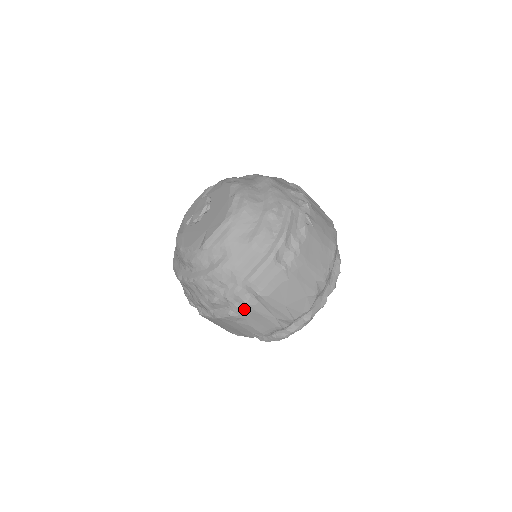
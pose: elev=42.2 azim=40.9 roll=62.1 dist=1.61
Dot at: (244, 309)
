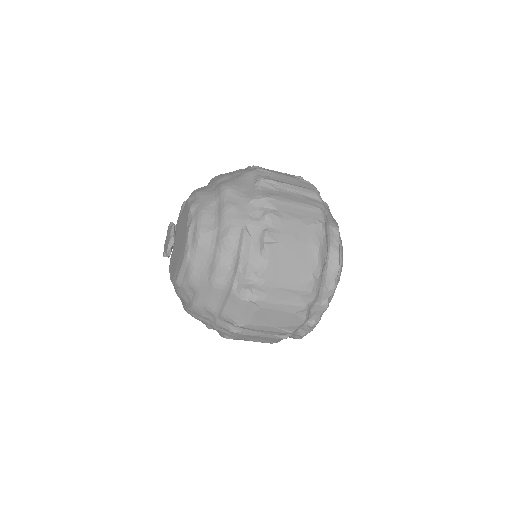
Dot at: (234, 335)
